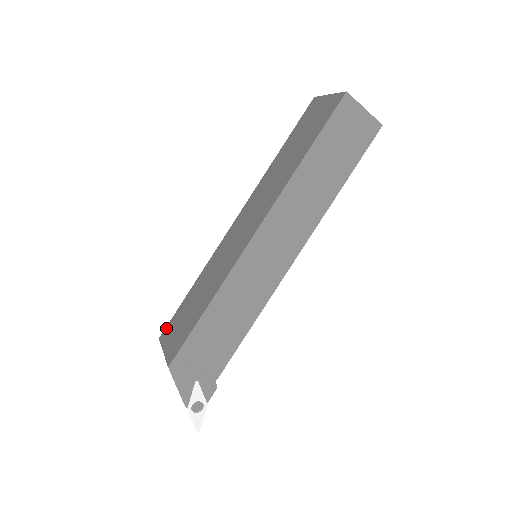
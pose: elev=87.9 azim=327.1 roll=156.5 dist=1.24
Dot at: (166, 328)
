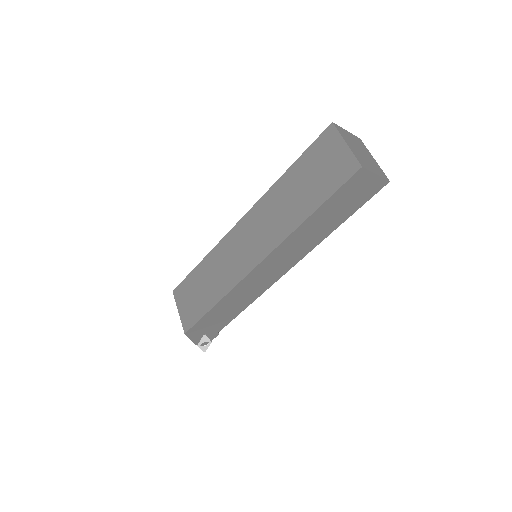
Dot at: (178, 287)
